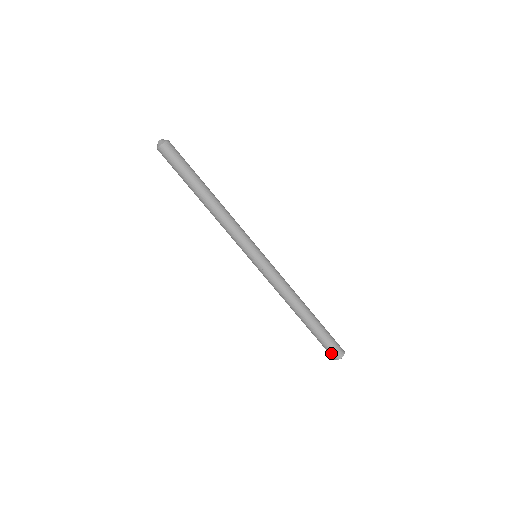
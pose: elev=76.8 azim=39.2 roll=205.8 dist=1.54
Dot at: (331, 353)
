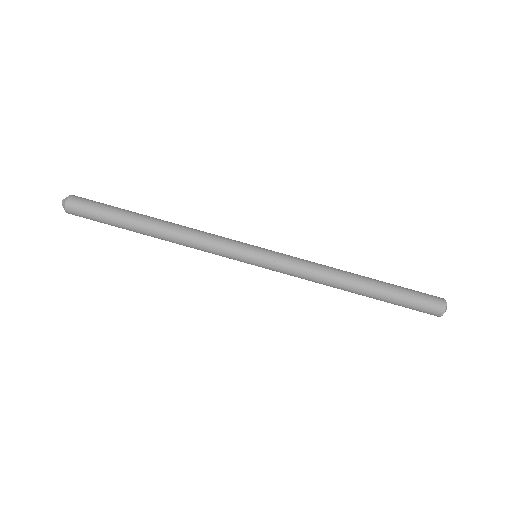
Dot at: (431, 306)
